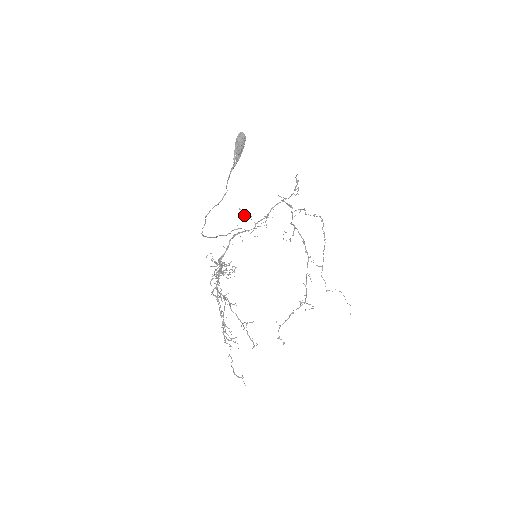
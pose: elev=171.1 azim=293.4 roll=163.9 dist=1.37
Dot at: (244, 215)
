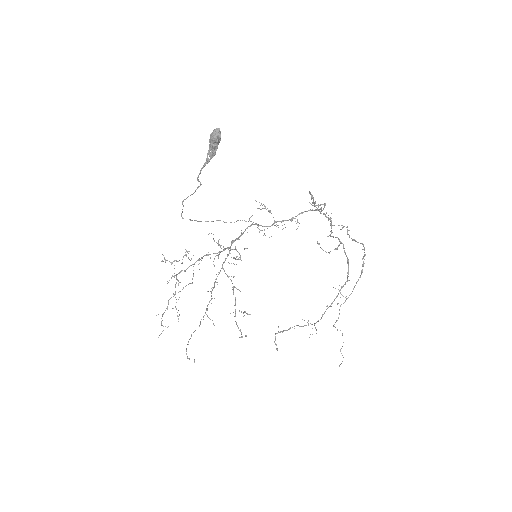
Dot at: occluded
